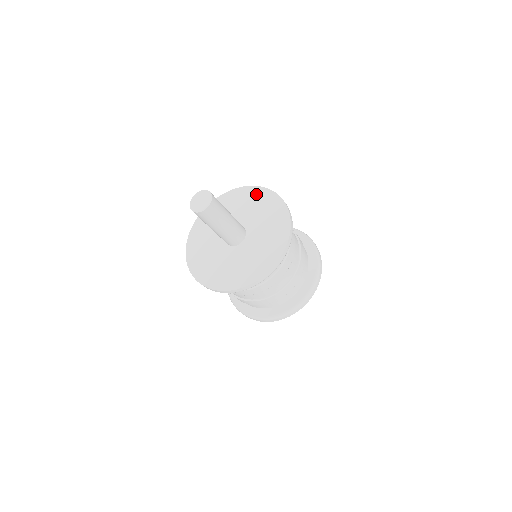
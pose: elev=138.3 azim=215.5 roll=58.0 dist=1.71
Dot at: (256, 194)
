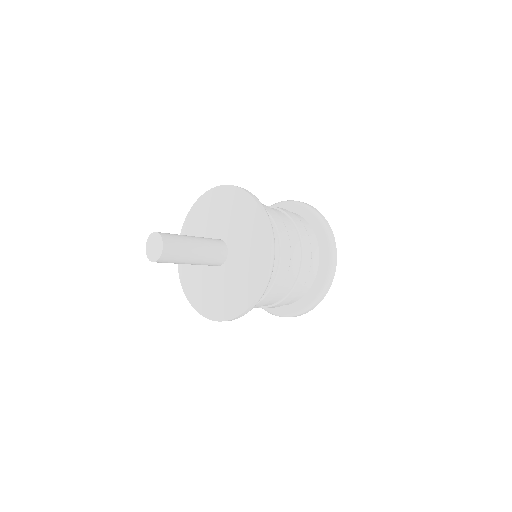
Dot at: (233, 197)
